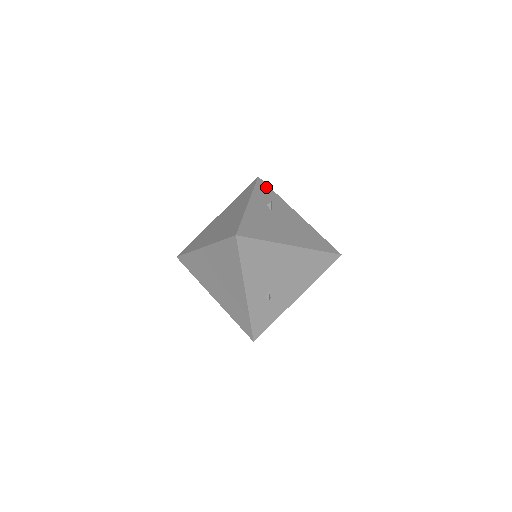
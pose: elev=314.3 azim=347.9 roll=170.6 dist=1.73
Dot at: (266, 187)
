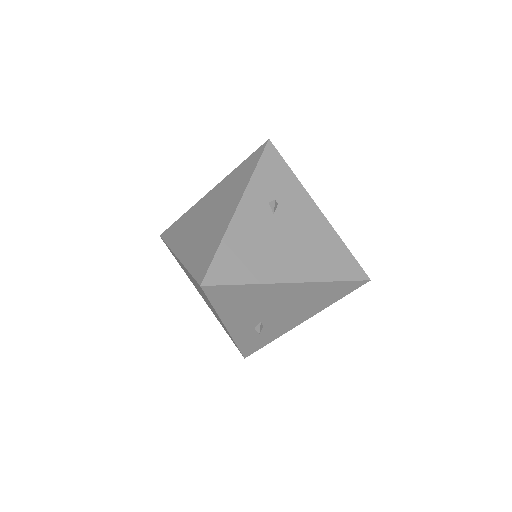
Dot at: (277, 161)
